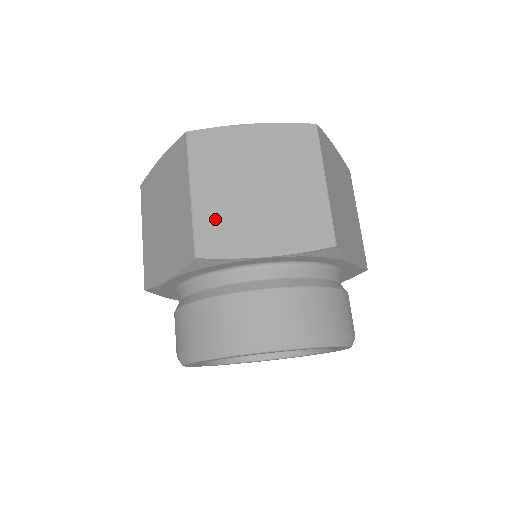
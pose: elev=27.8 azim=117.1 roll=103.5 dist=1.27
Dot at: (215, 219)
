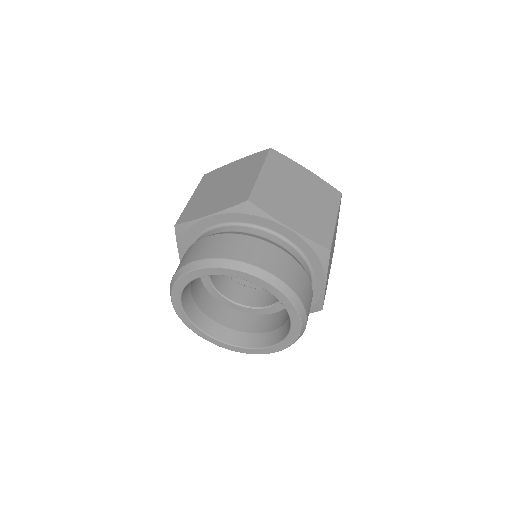
Dot at: (194, 206)
